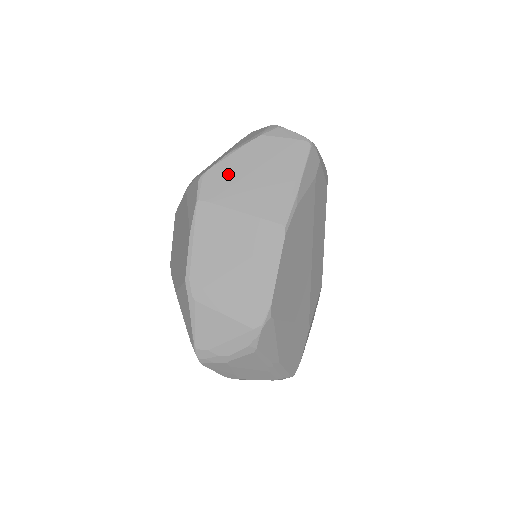
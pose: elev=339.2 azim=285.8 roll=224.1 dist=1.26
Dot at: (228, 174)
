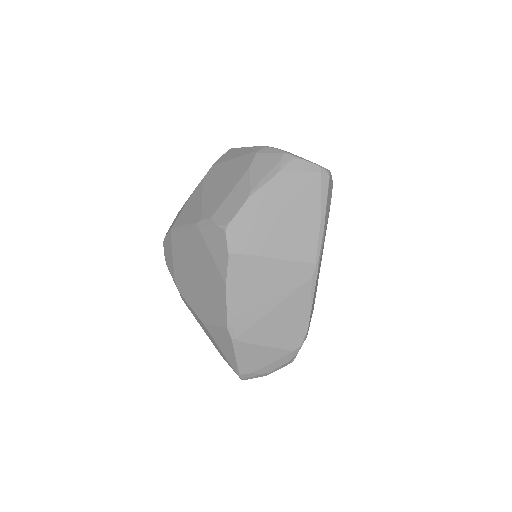
Dot at: (255, 221)
